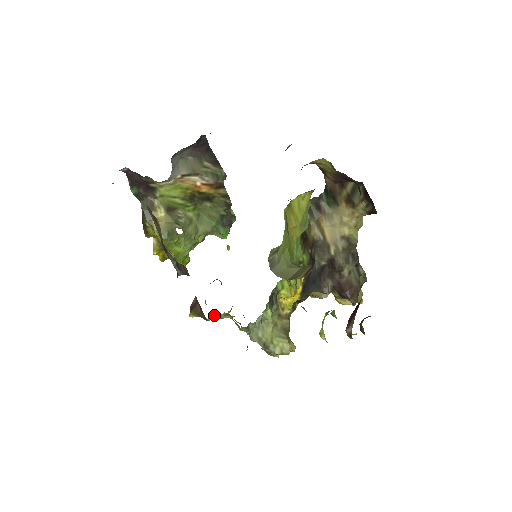
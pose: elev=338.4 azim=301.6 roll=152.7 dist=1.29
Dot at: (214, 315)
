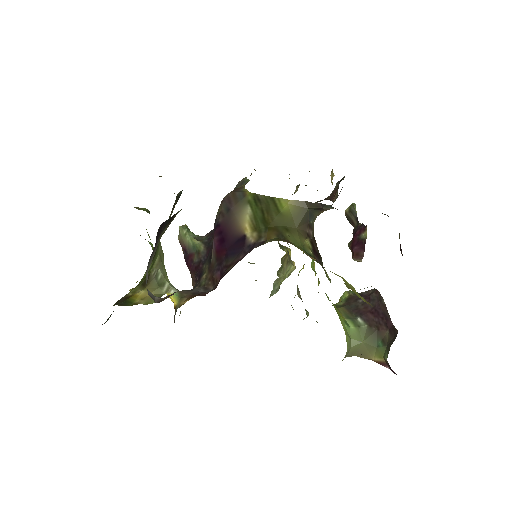
Dot at: occluded
